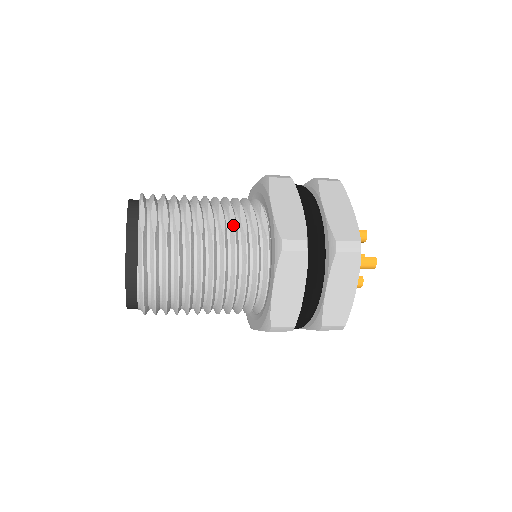
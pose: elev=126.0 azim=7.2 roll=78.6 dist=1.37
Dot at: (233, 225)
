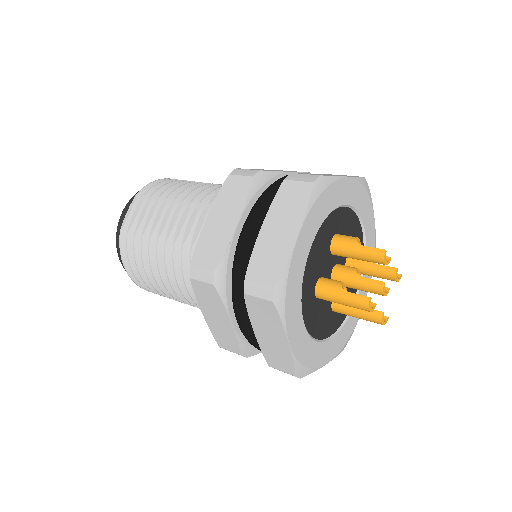
Dot at: (187, 231)
